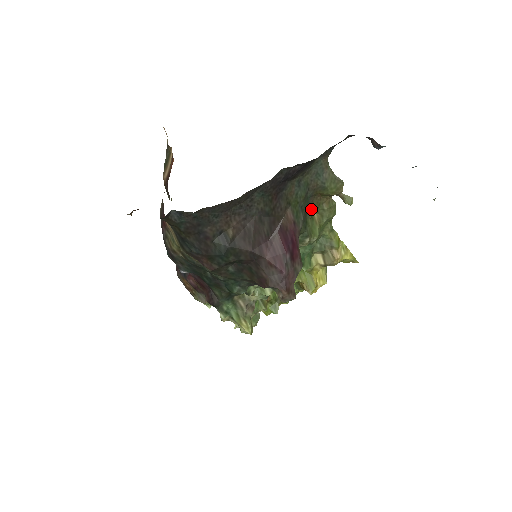
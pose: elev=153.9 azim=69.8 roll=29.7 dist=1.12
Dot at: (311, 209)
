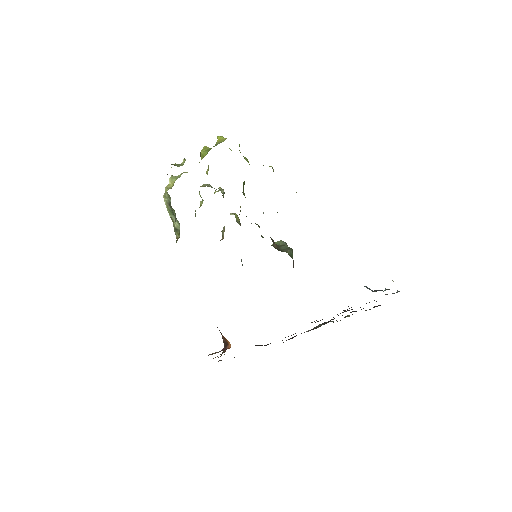
Dot at: occluded
